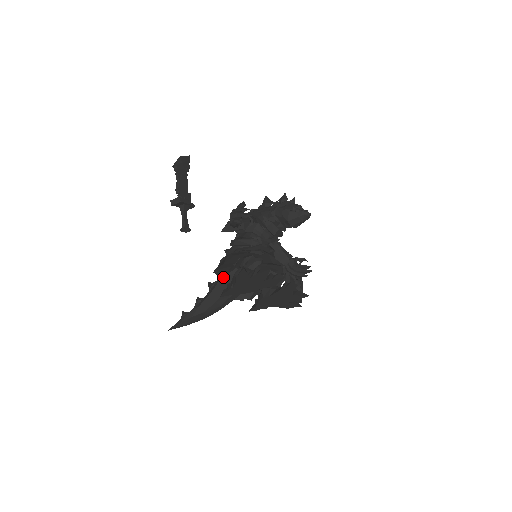
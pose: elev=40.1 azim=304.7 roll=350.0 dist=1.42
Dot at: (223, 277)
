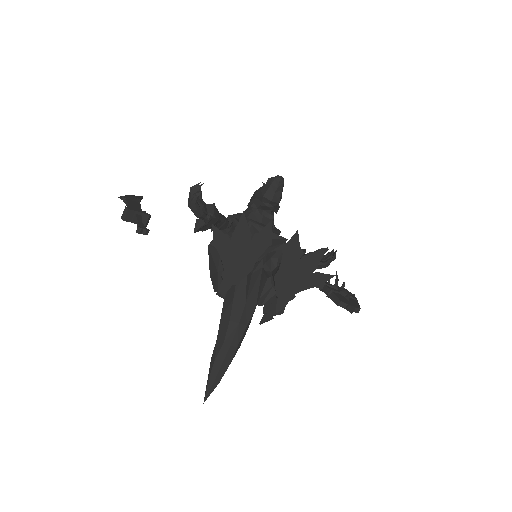
Dot at: occluded
